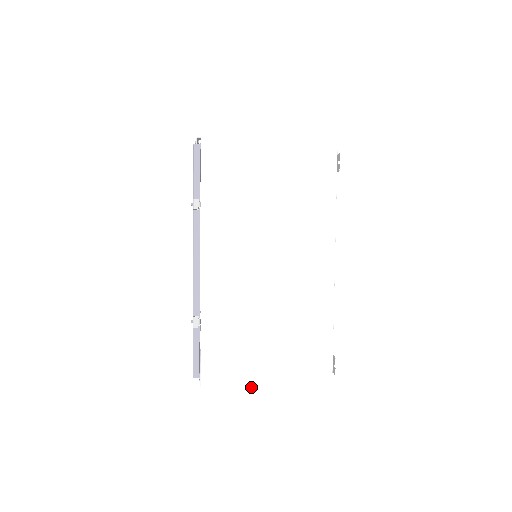
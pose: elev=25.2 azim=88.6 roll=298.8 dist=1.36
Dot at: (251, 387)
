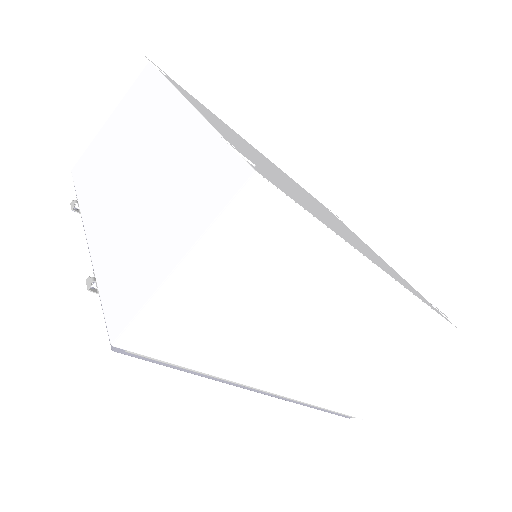
Dot at: (163, 284)
